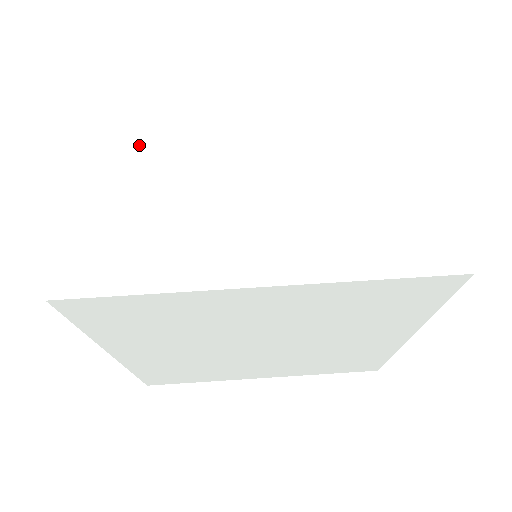
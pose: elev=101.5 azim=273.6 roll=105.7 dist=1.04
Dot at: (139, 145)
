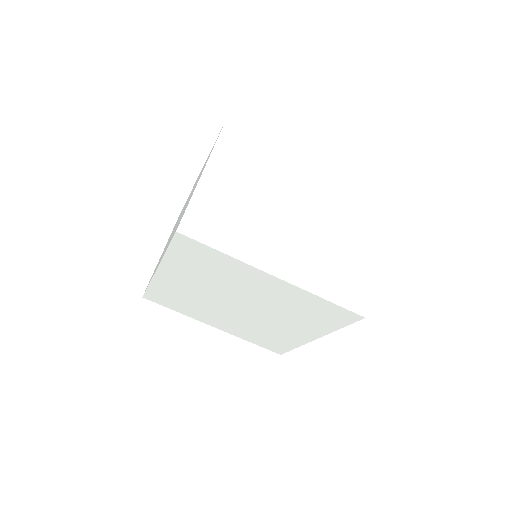
Dot at: (244, 175)
